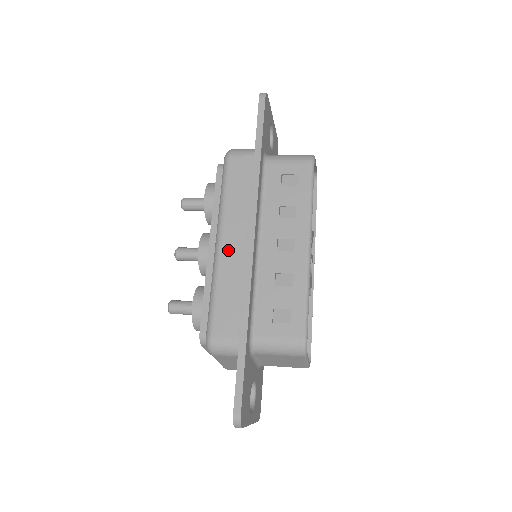
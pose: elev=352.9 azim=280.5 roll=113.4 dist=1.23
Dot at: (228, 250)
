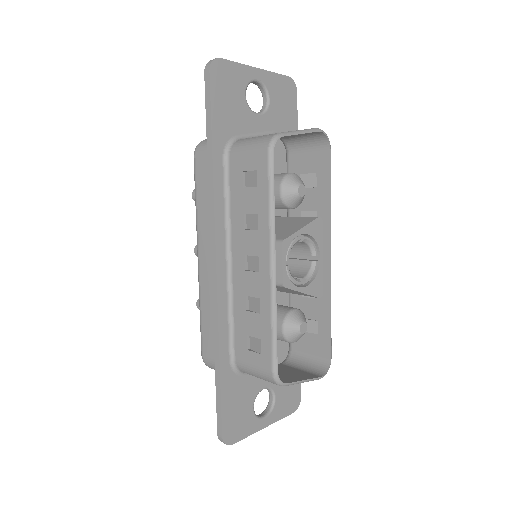
Dot at: (204, 269)
